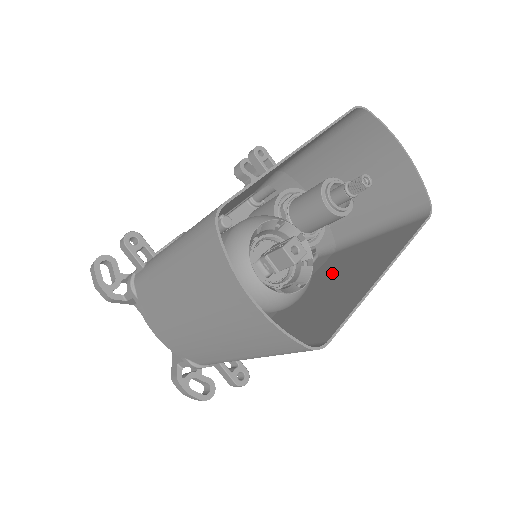
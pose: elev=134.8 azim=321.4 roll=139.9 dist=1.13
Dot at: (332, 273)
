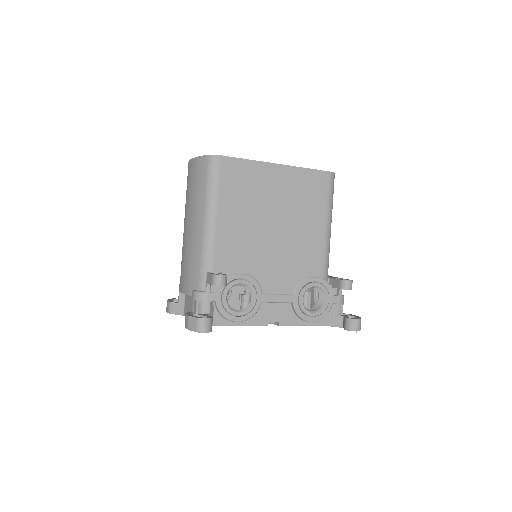
Dot at: (291, 226)
